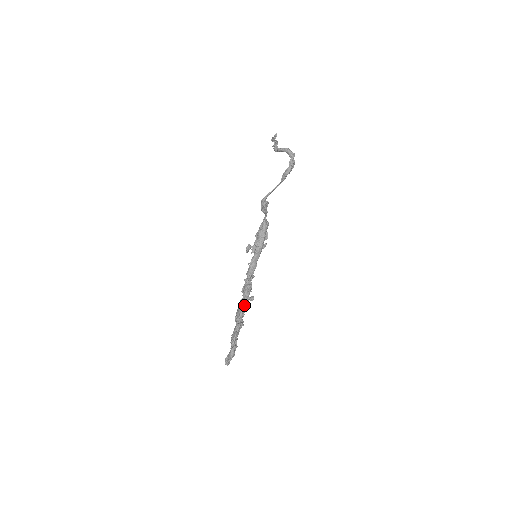
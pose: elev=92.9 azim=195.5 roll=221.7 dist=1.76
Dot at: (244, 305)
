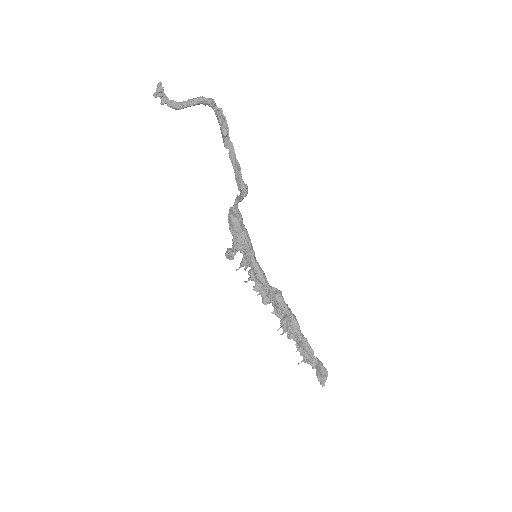
Dot at: (294, 317)
